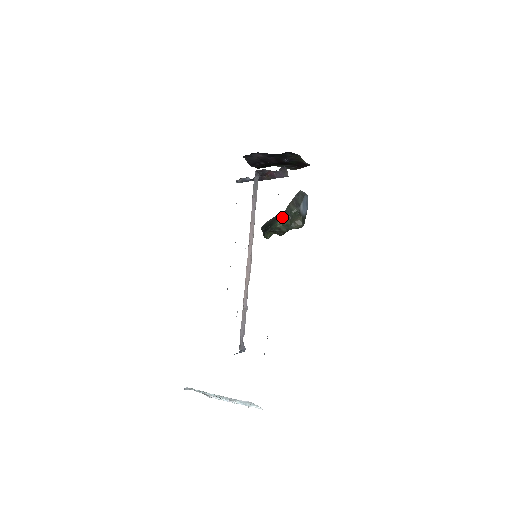
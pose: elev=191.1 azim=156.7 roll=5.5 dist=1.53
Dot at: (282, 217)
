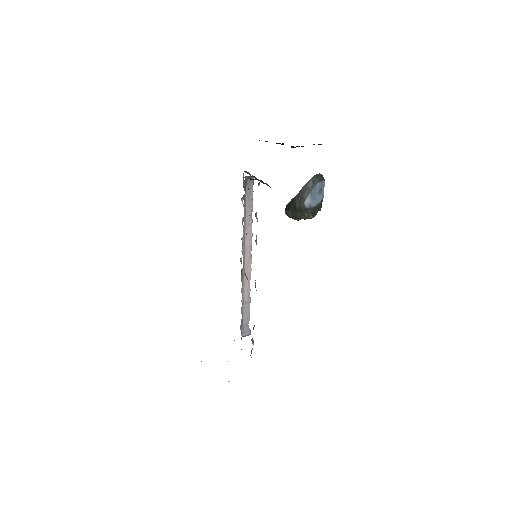
Dot at: (292, 207)
